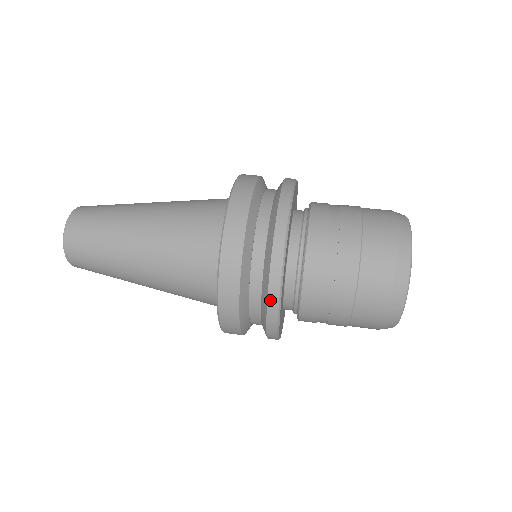
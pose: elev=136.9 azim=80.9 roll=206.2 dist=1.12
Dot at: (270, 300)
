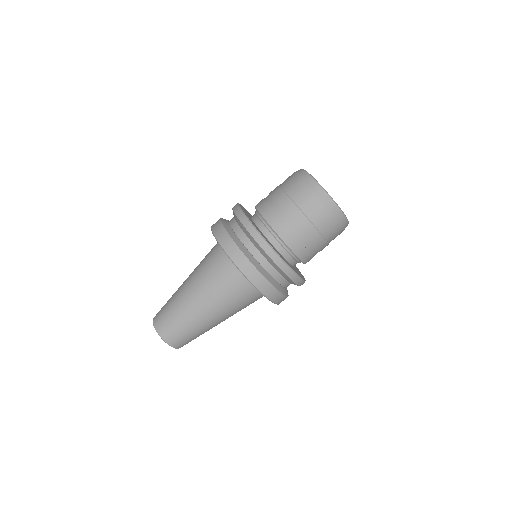
Dot at: (293, 279)
